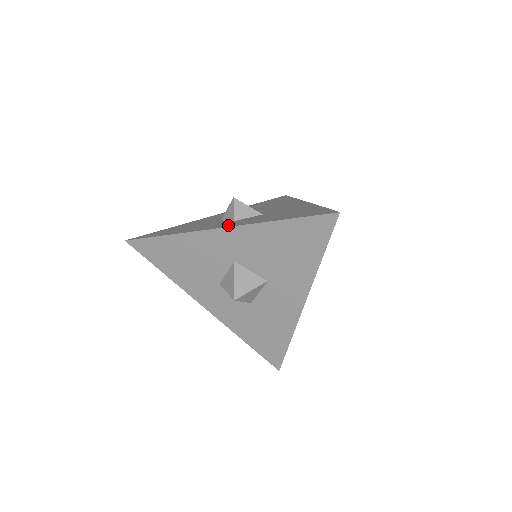
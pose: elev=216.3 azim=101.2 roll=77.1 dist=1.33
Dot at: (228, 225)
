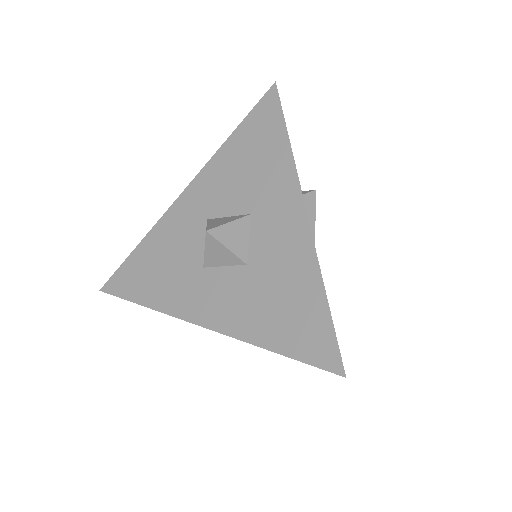
Dot at: occluded
